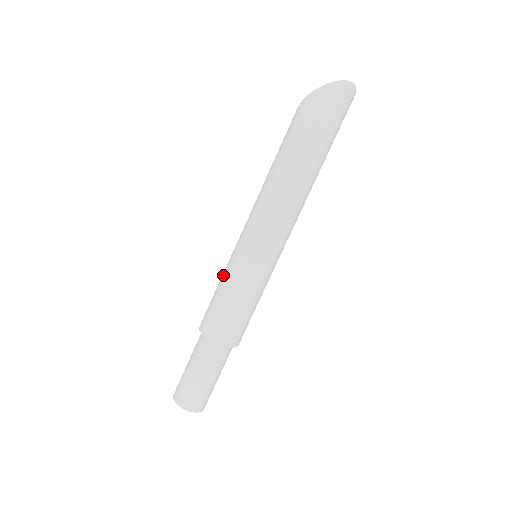
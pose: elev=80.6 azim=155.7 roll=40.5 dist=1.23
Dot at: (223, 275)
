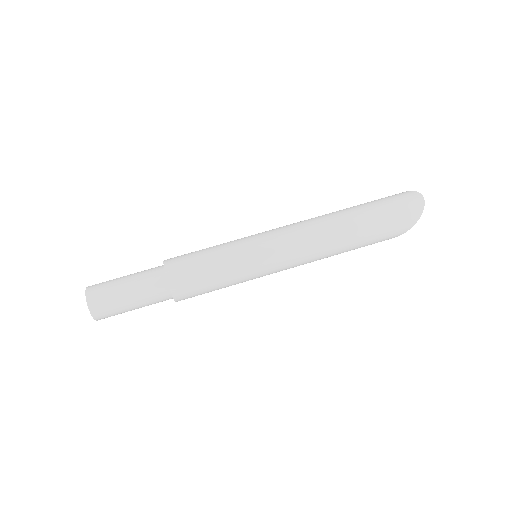
Dot at: occluded
